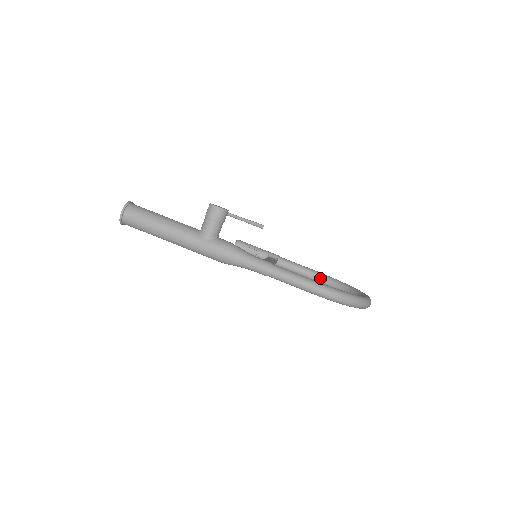
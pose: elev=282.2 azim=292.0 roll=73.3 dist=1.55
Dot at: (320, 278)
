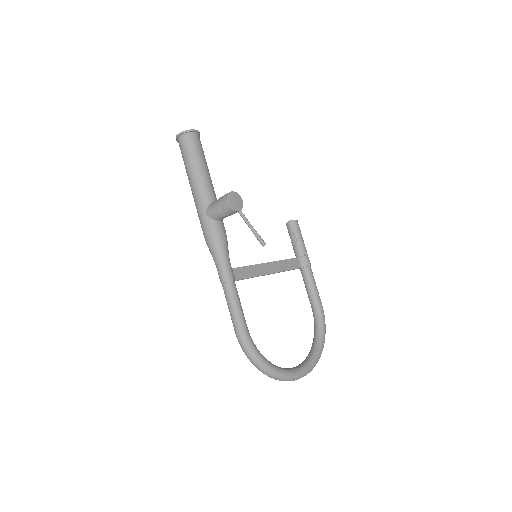
Dot at: (316, 315)
